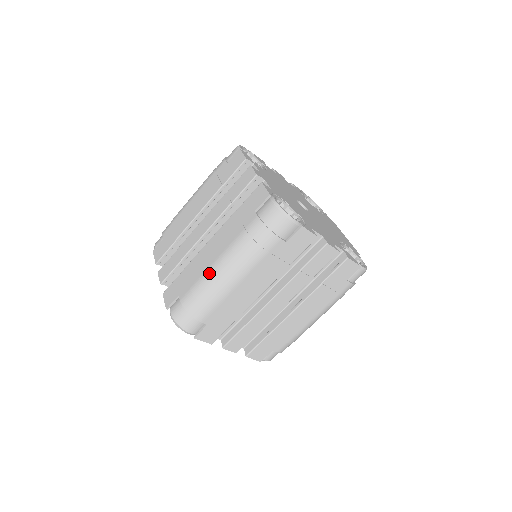
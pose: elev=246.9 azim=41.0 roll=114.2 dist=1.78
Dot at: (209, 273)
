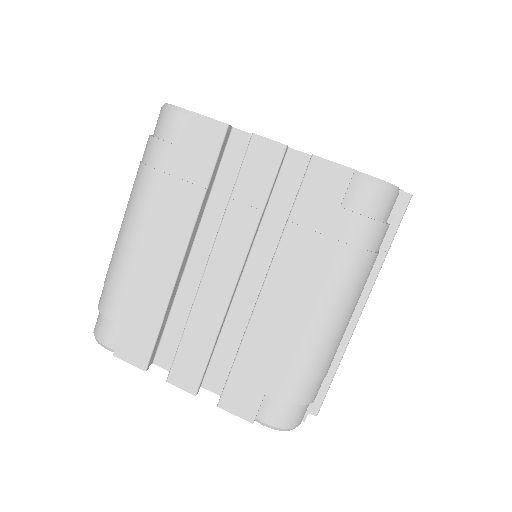
Dot at: occluded
